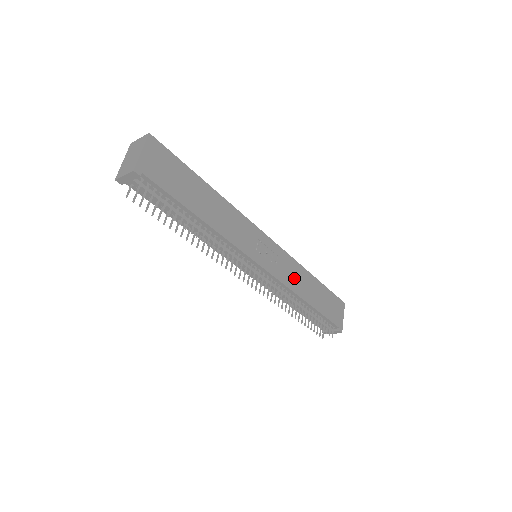
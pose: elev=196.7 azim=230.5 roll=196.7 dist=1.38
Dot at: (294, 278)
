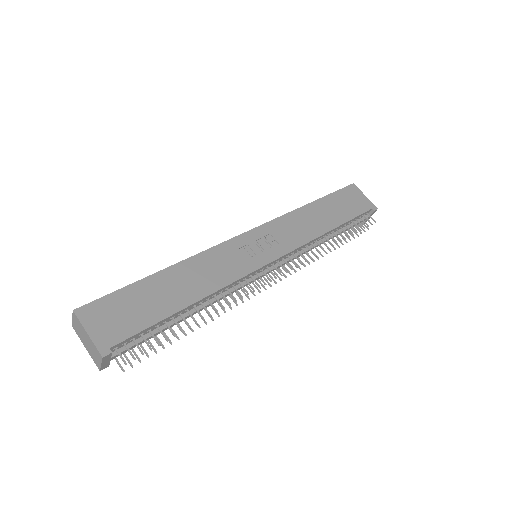
Dot at: (300, 229)
